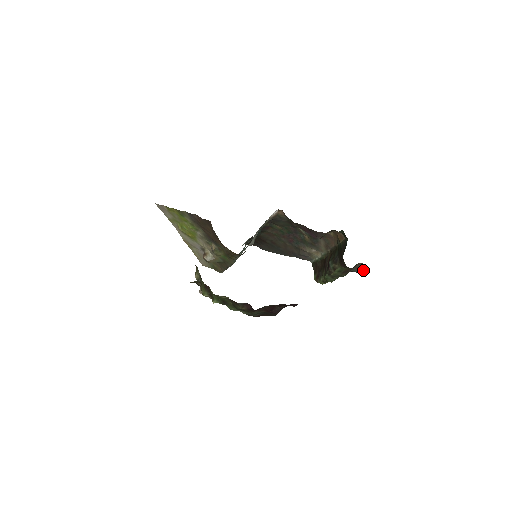
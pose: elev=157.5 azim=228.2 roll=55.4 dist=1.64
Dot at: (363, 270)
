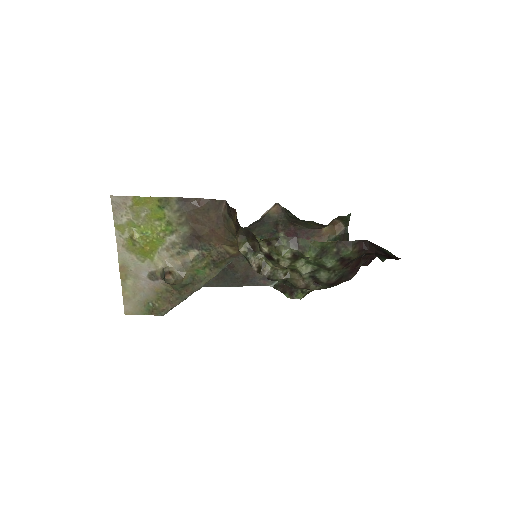
Dot at: occluded
